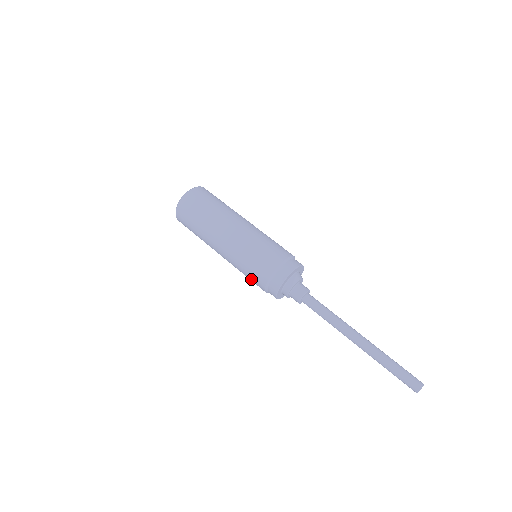
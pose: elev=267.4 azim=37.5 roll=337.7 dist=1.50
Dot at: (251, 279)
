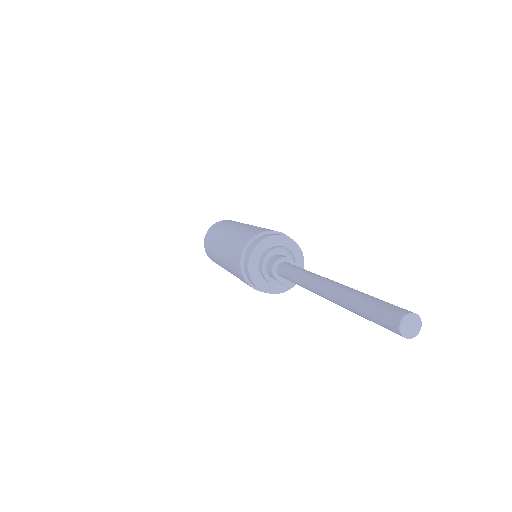
Dot at: (234, 255)
